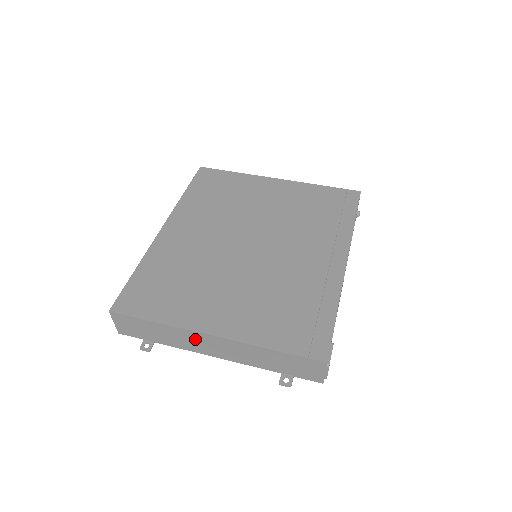
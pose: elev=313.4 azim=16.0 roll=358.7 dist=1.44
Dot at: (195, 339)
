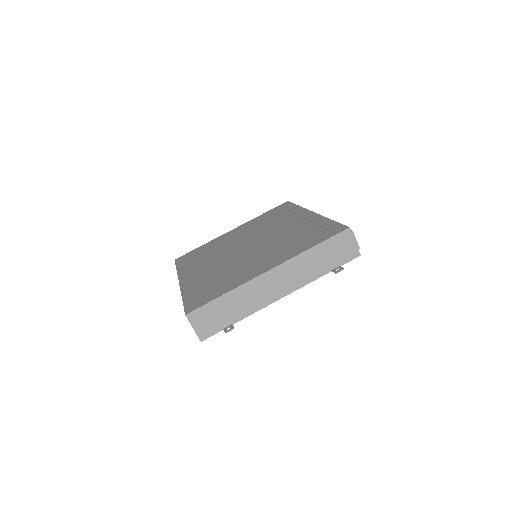
Dot at: (259, 288)
